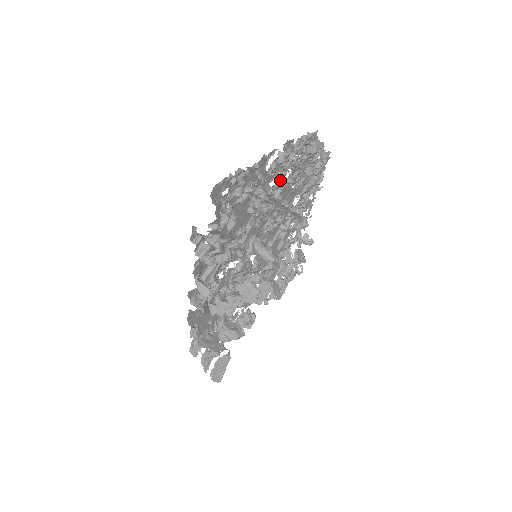
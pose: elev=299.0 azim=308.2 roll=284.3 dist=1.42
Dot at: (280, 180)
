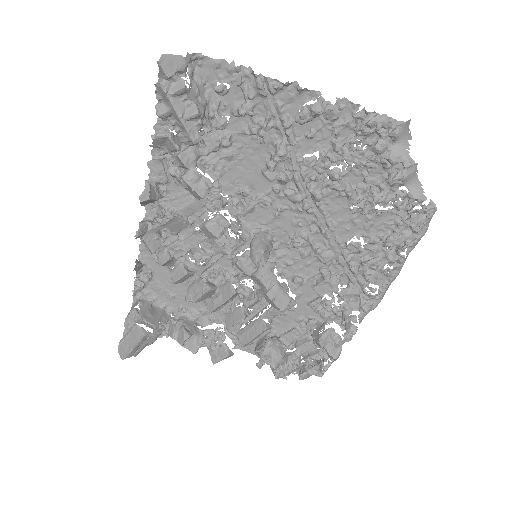
Dot at: (326, 166)
